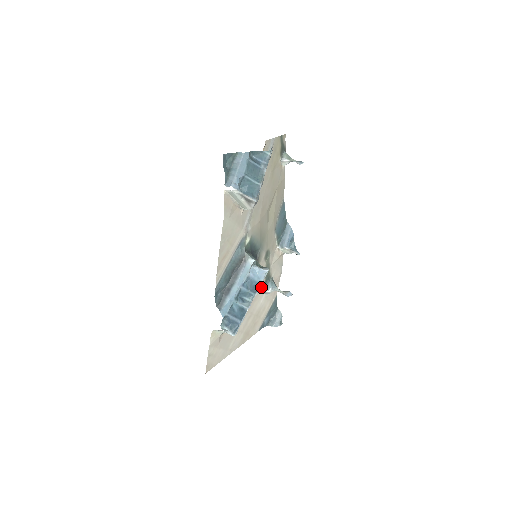
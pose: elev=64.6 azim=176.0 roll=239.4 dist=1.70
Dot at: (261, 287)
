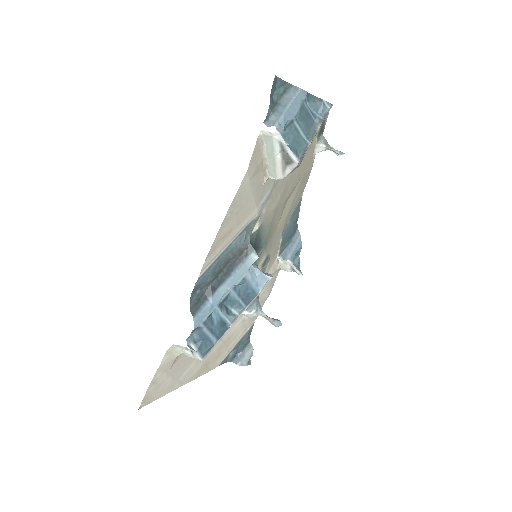
Dot at: occluded
